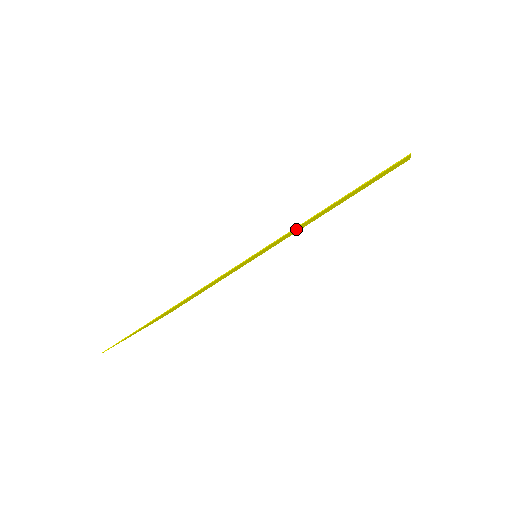
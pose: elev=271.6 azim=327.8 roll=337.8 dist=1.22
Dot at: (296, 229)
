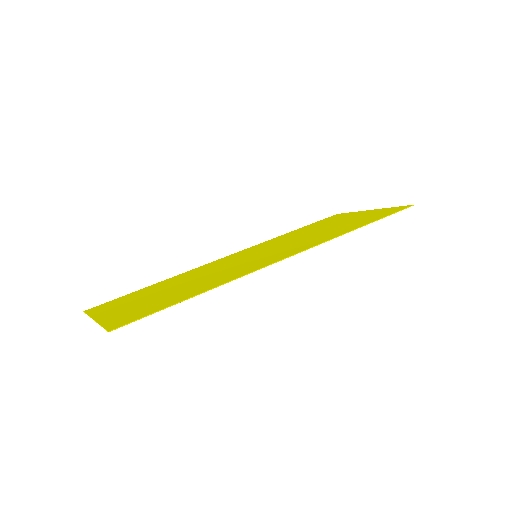
Dot at: (313, 238)
